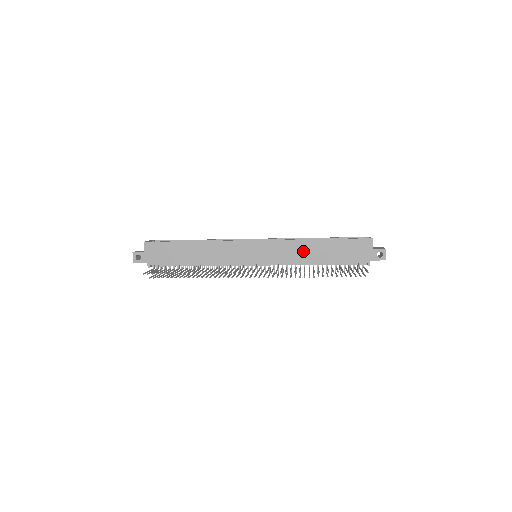
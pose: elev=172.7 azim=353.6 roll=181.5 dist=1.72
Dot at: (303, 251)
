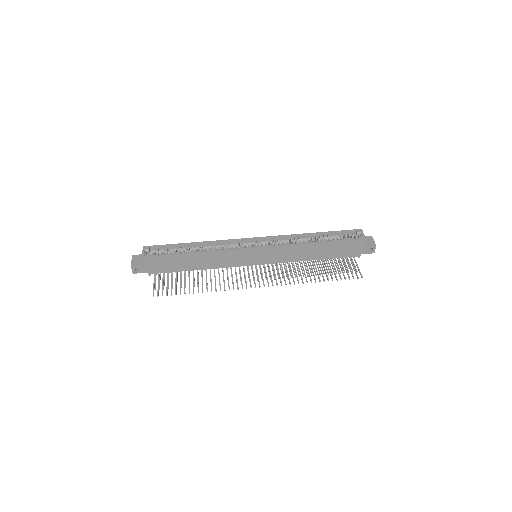
Dot at: (302, 252)
